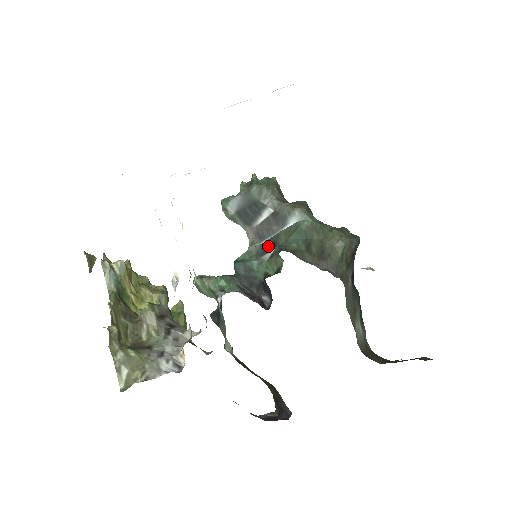
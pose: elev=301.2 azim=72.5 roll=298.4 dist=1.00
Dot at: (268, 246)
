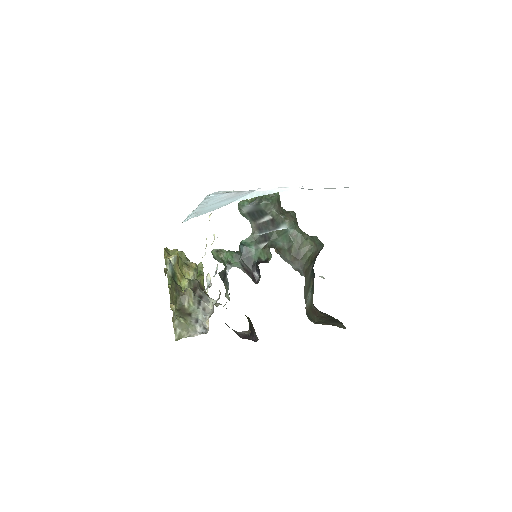
Dot at: (264, 238)
